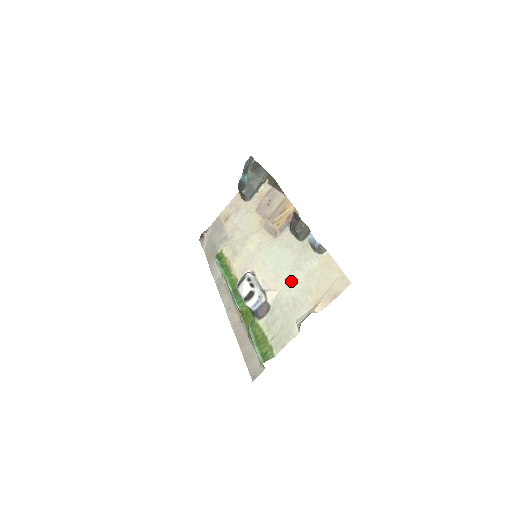
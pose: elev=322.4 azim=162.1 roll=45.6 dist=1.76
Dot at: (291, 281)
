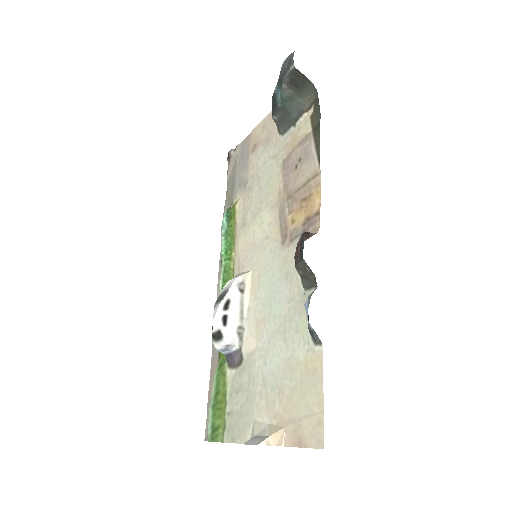
Dot at: (270, 348)
